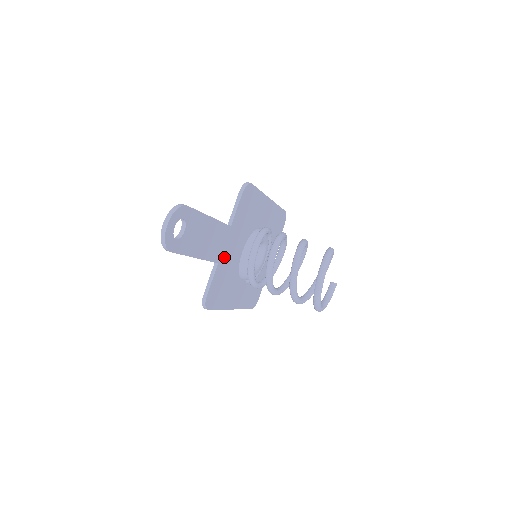
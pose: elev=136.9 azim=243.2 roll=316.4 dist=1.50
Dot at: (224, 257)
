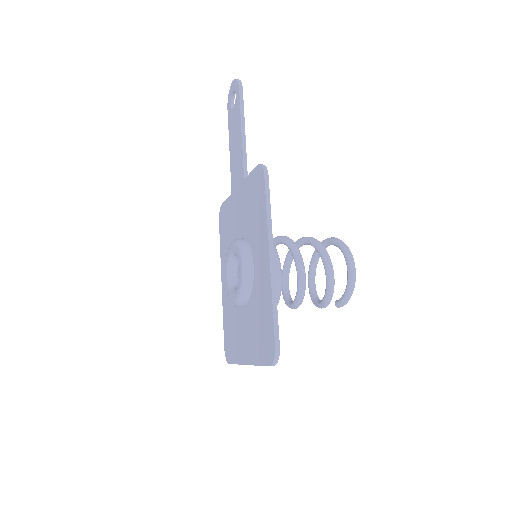
Dot at: occluded
